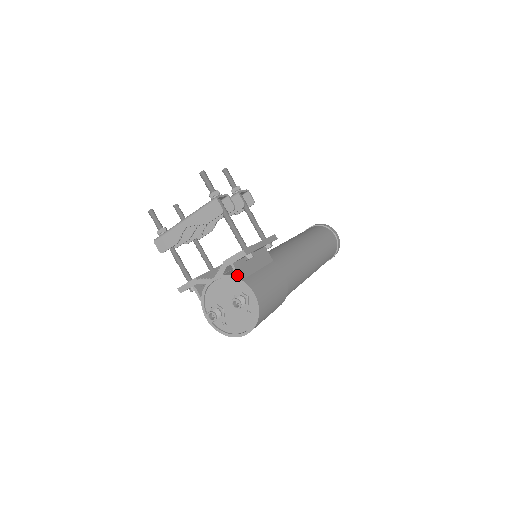
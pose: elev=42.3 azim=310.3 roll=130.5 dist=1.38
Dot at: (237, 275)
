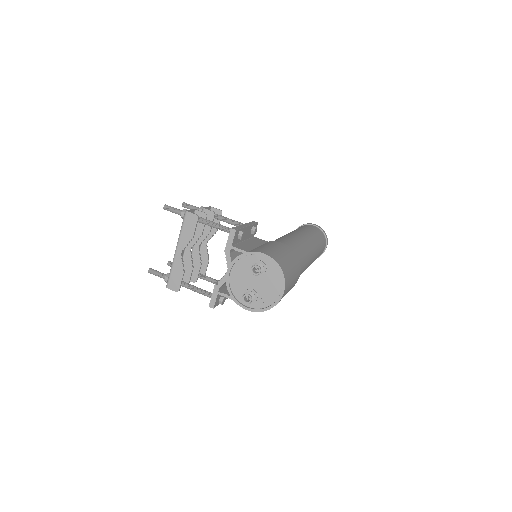
Dot at: occluded
